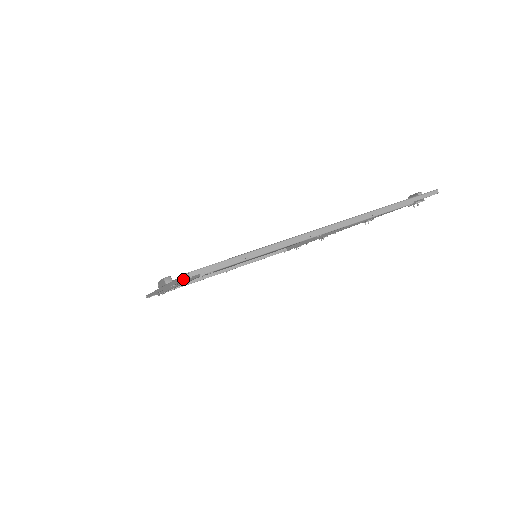
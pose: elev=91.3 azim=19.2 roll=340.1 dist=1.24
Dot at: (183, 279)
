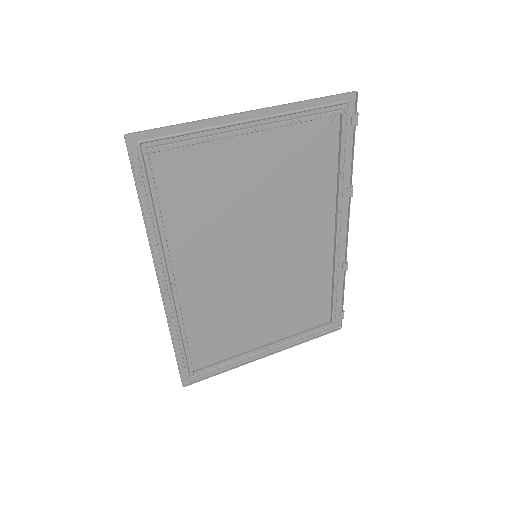
Dot at: (129, 158)
